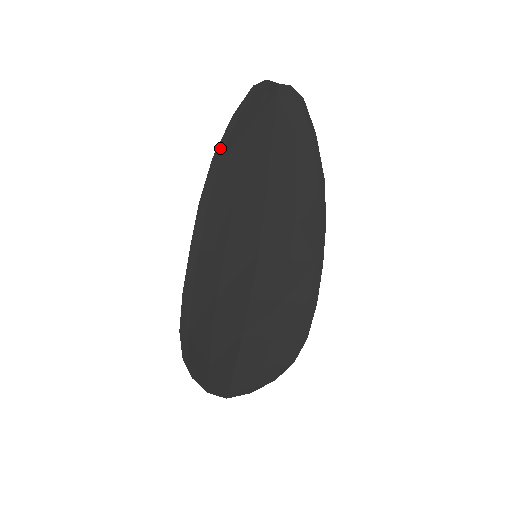
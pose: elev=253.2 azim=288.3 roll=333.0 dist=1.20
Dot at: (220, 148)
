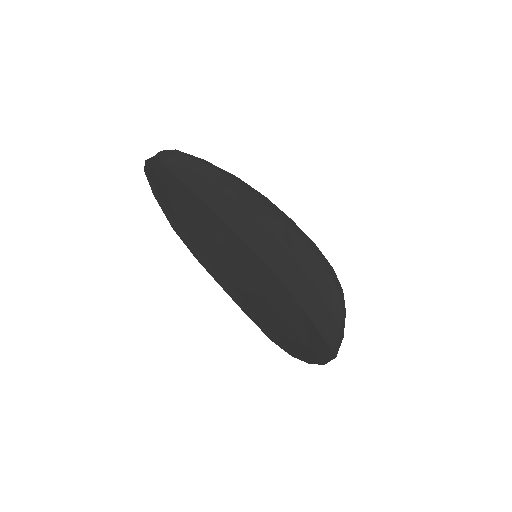
Dot at: (169, 219)
